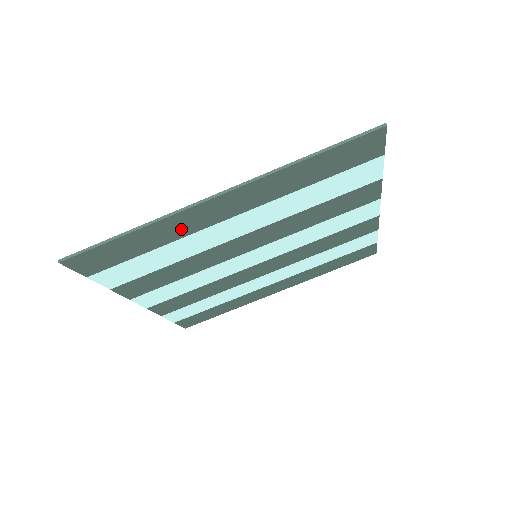
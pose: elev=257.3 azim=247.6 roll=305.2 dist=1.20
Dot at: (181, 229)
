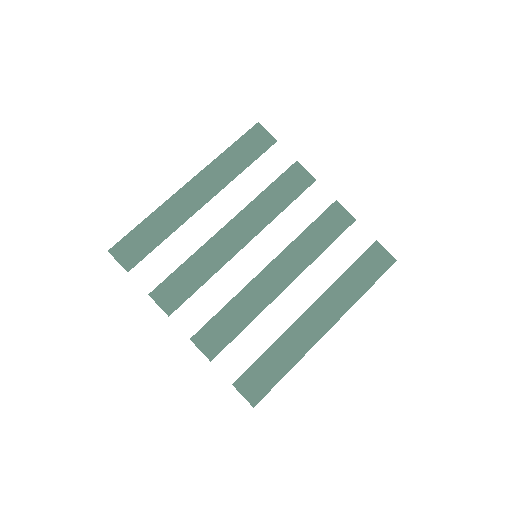
Dot at: (176, 216)
